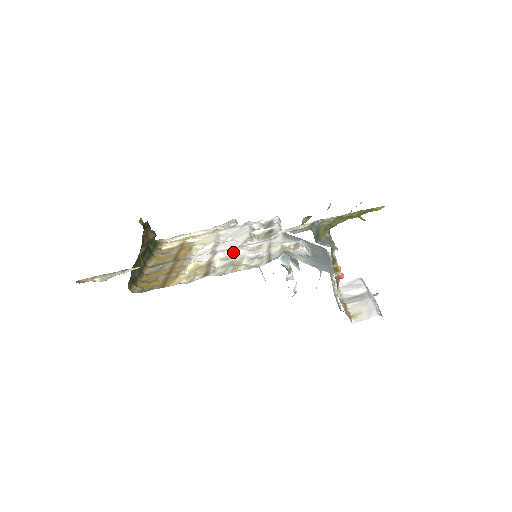
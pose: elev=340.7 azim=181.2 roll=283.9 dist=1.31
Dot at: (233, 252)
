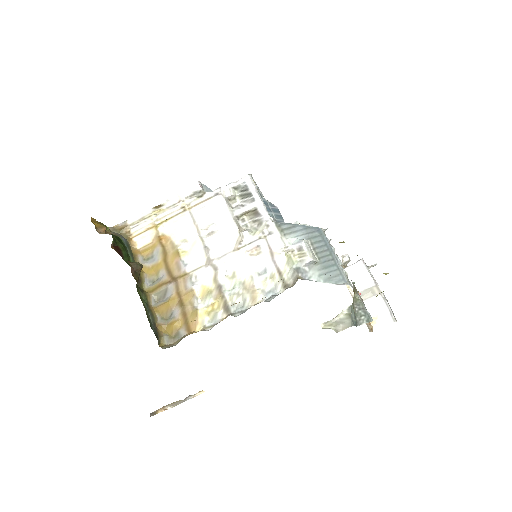
Dot at: (234, 263)
